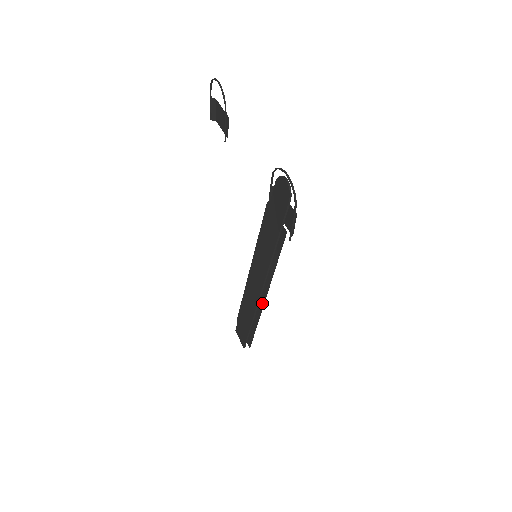
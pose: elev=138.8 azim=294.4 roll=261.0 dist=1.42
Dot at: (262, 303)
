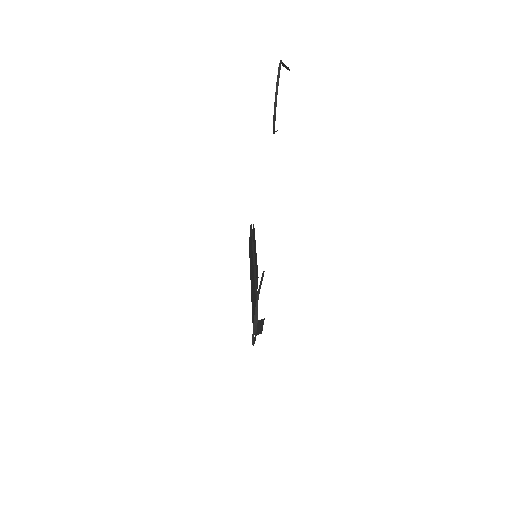
Dot at: occluded
